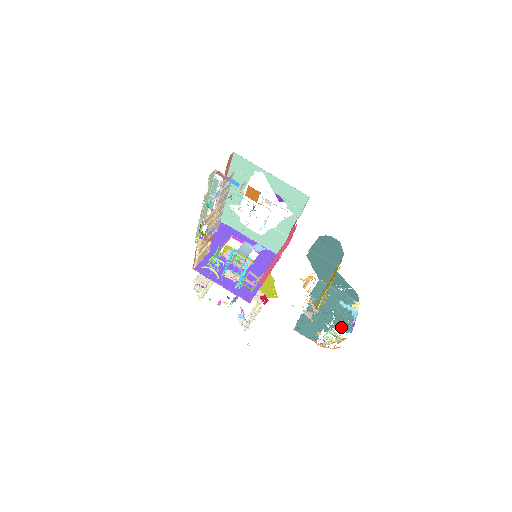
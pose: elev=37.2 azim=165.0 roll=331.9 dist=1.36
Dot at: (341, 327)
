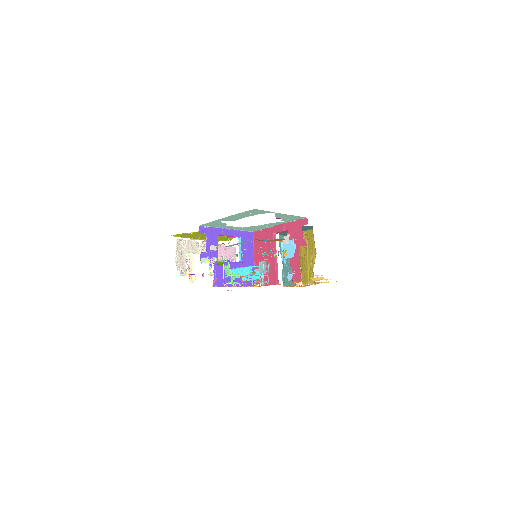
Dot at: occluded
